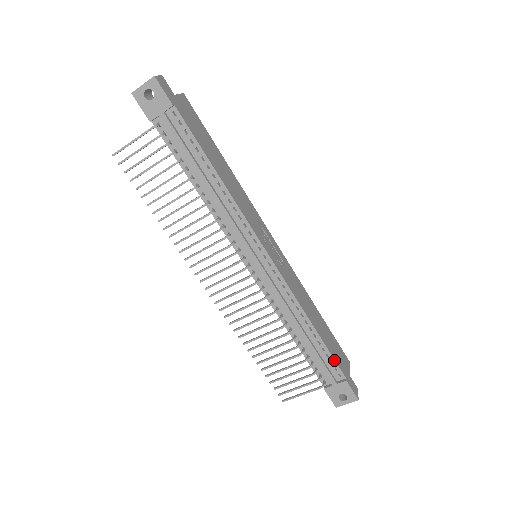
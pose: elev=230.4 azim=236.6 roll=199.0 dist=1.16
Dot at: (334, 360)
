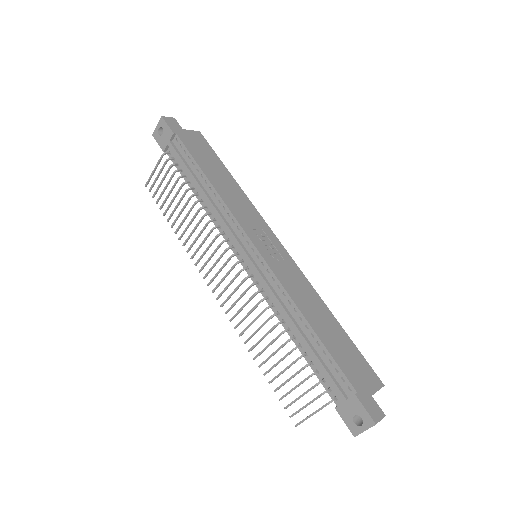
Dot at: (338, 367)
